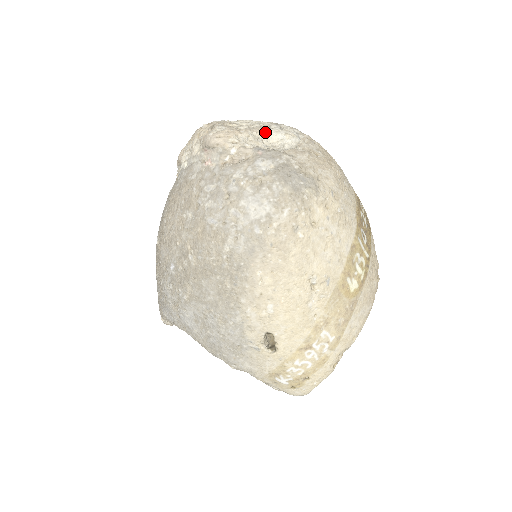
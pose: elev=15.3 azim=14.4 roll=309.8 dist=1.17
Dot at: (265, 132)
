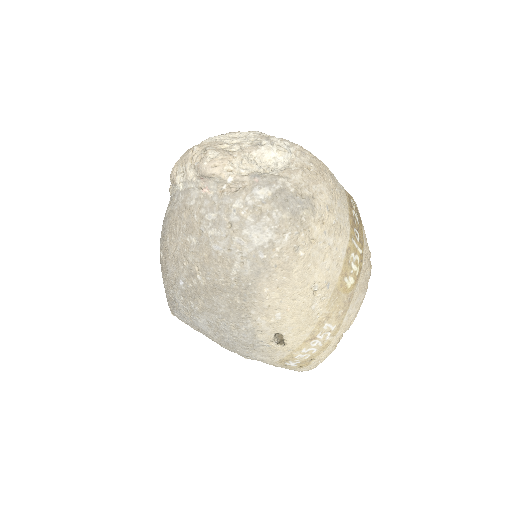
Dot at: (257, 151)
